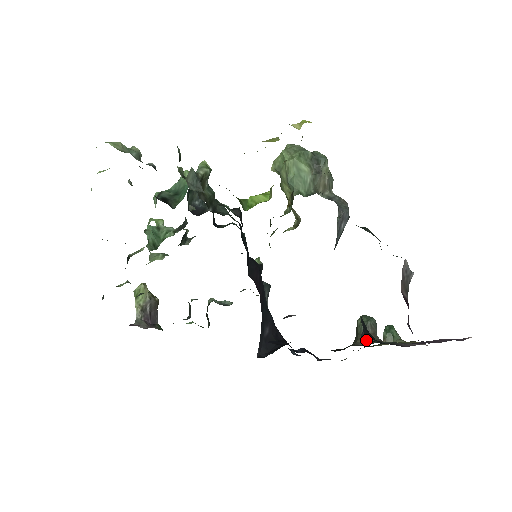
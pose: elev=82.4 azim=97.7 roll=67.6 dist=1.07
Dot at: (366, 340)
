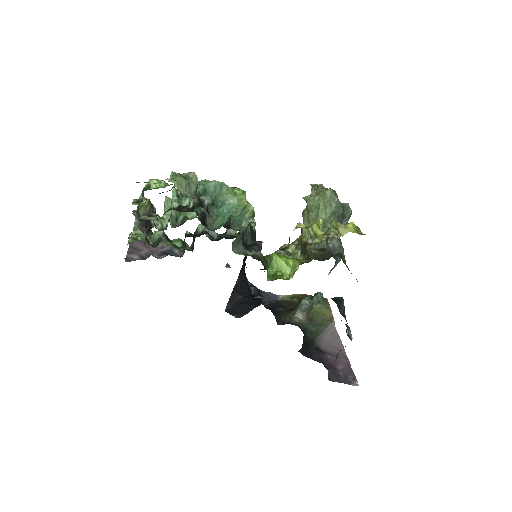
Dot at: (301, 317)
